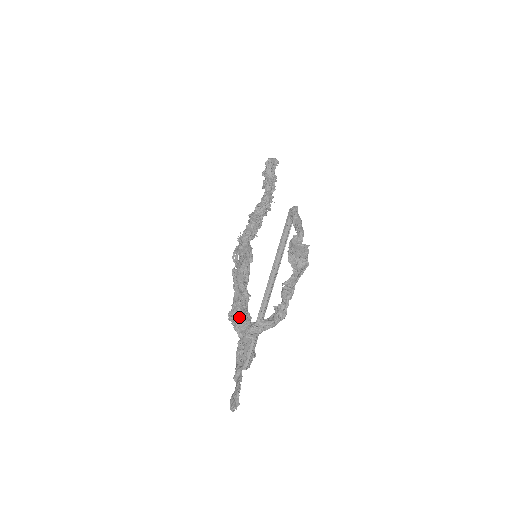
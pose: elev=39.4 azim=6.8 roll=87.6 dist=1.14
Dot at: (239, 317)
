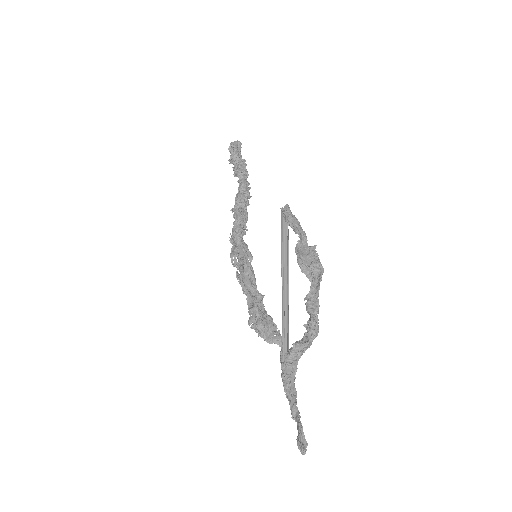
Dot at: (261, 323)
